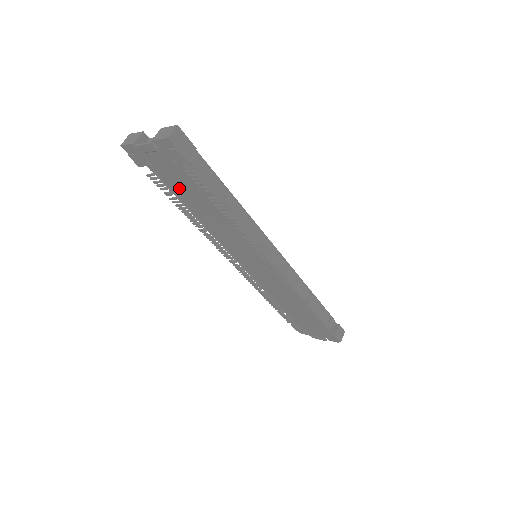
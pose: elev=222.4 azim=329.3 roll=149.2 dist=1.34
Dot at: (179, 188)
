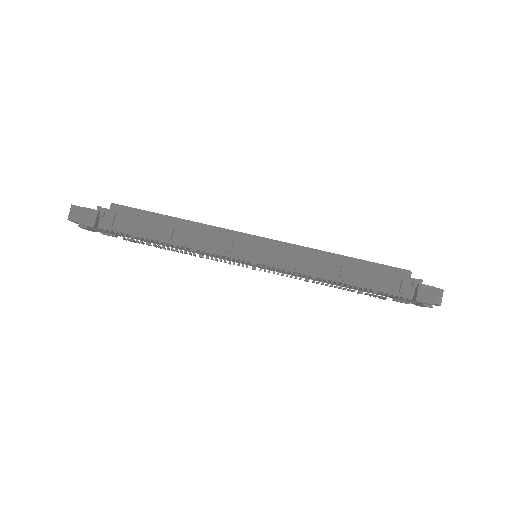
Dot at: (139, 239)
